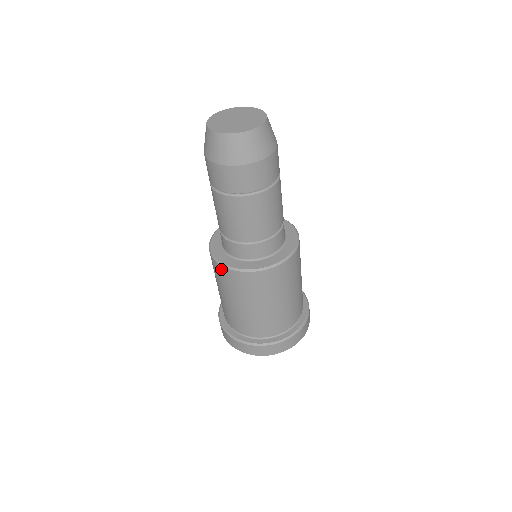
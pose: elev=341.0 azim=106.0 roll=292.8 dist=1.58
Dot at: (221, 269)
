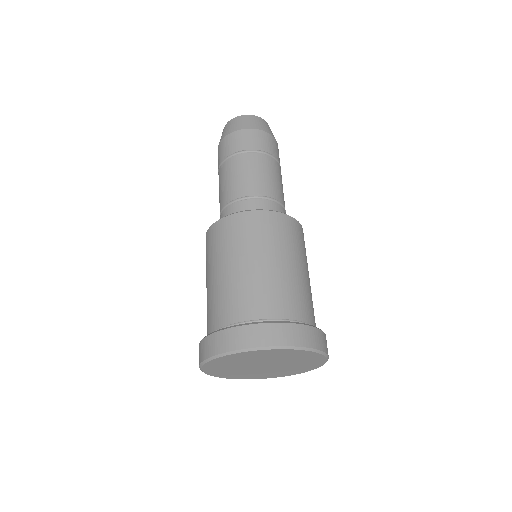
Dot at: (236, 218)
